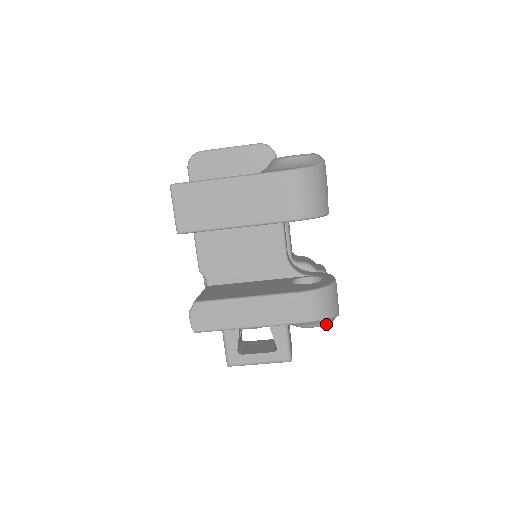
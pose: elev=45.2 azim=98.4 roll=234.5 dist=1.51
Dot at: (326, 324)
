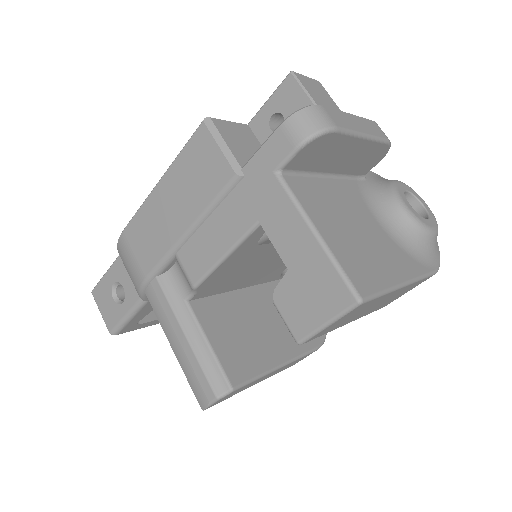
Dot at: occluded
